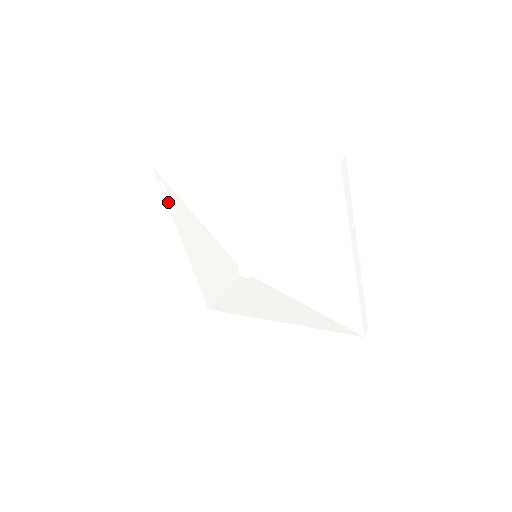
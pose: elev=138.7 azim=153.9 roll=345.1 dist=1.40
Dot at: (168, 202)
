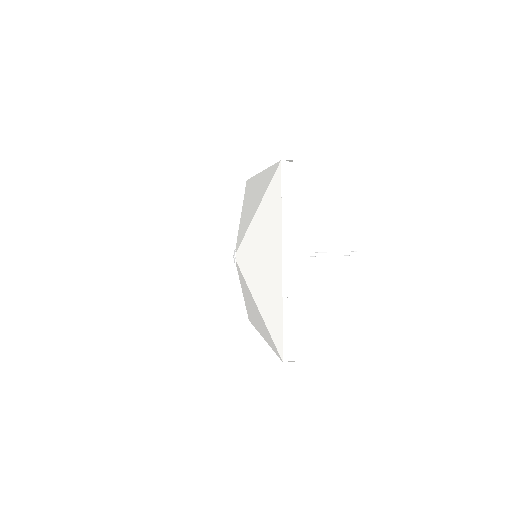
Dot at: occluded
